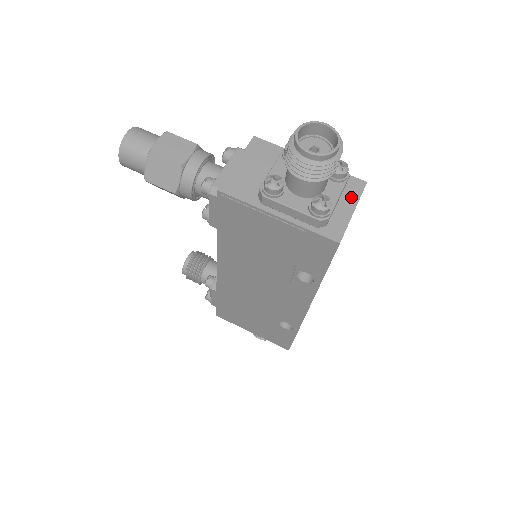
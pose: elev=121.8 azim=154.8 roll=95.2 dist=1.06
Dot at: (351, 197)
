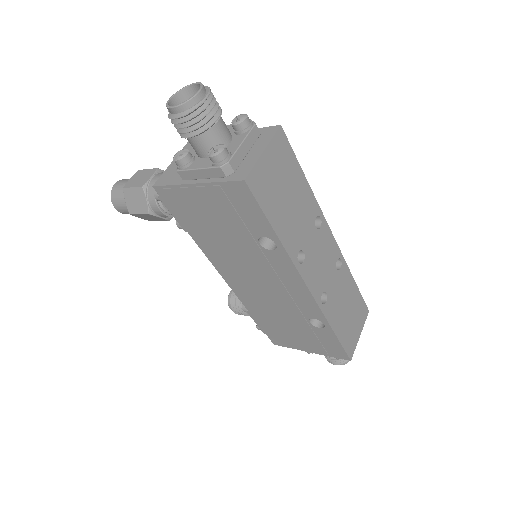
Dot at: (263, 142)
